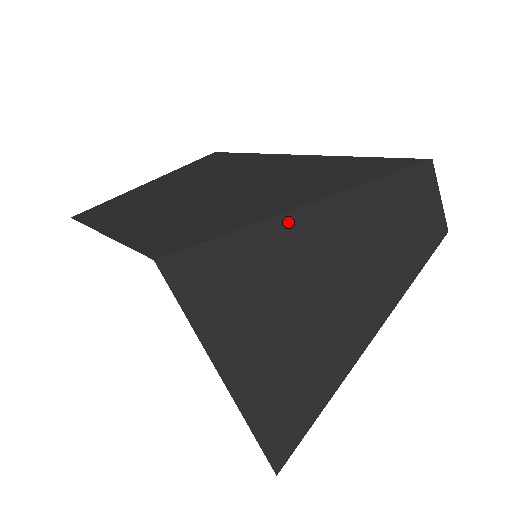
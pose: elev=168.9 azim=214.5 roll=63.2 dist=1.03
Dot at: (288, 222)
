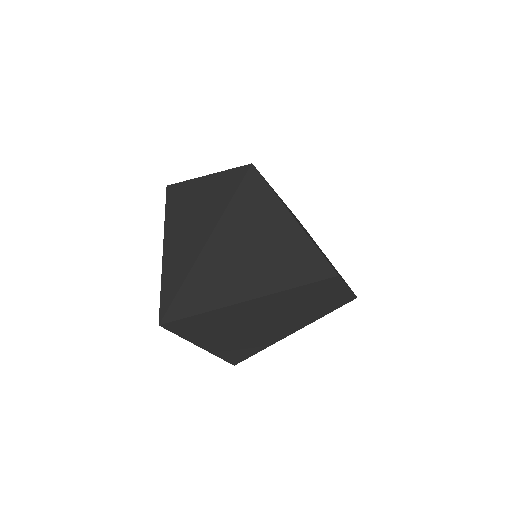
Dot at: (225, 310)
